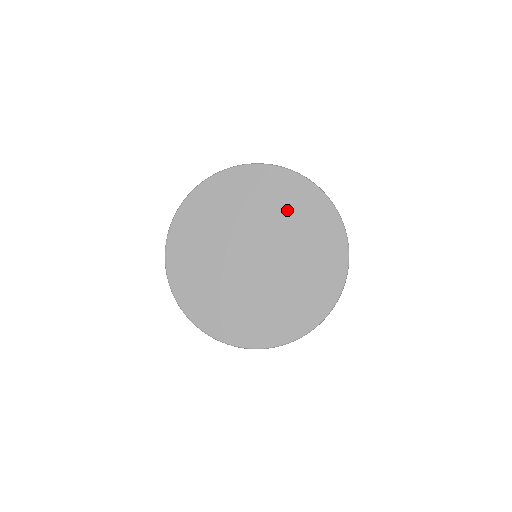
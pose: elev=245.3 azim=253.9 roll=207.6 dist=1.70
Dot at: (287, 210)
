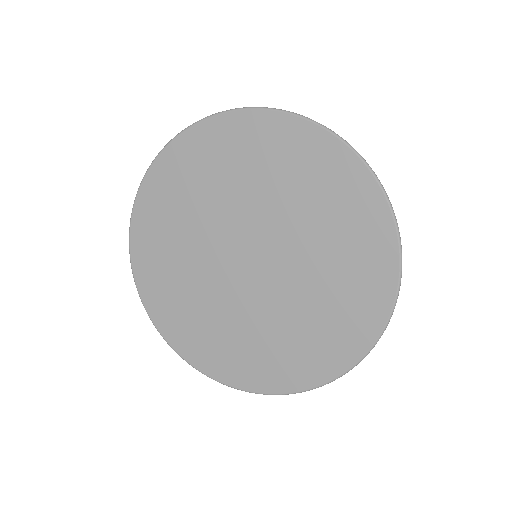
Dot at: (215, 179)
